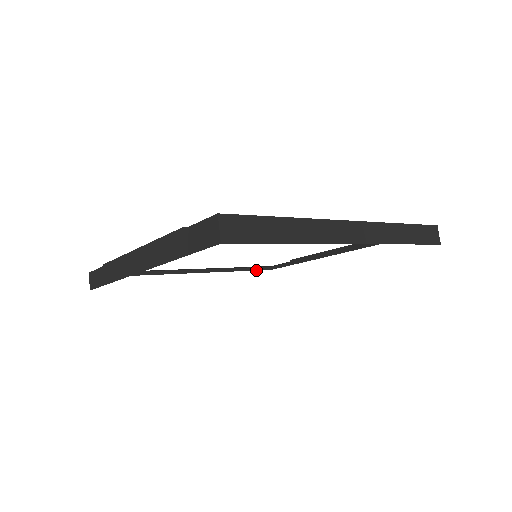
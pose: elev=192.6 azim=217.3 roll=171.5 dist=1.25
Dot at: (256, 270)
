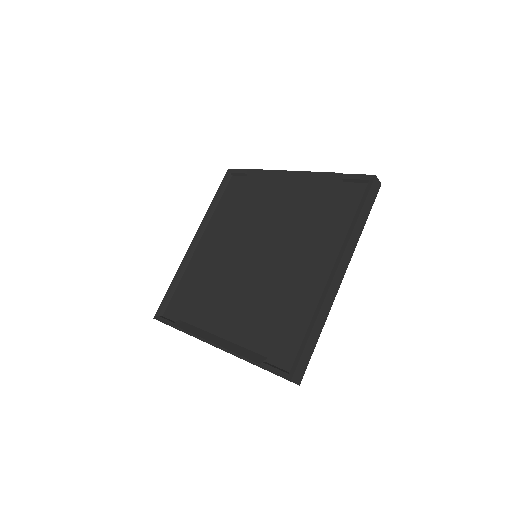
Dot at: (224, 190)
